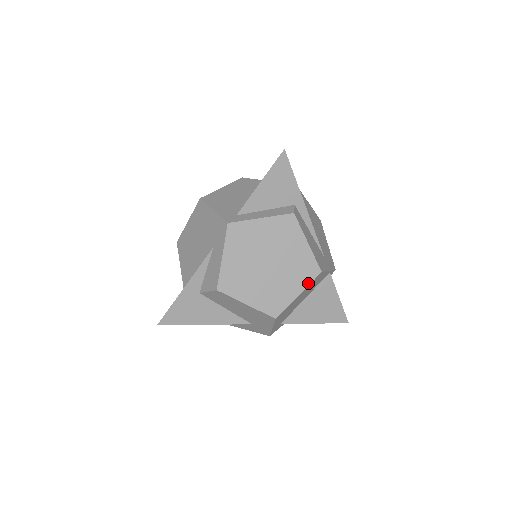
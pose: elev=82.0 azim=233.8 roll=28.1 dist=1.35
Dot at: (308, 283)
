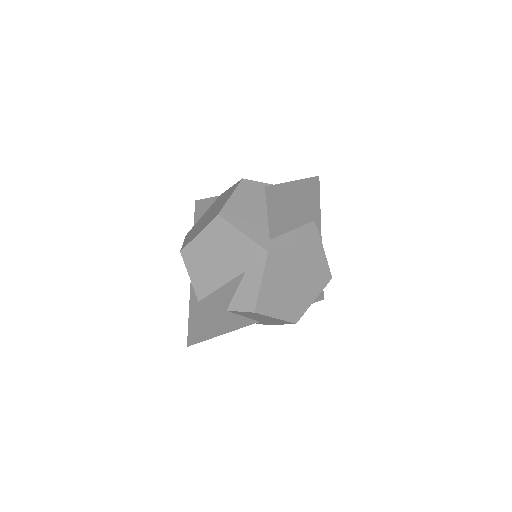
Dot at: (322, 289)
